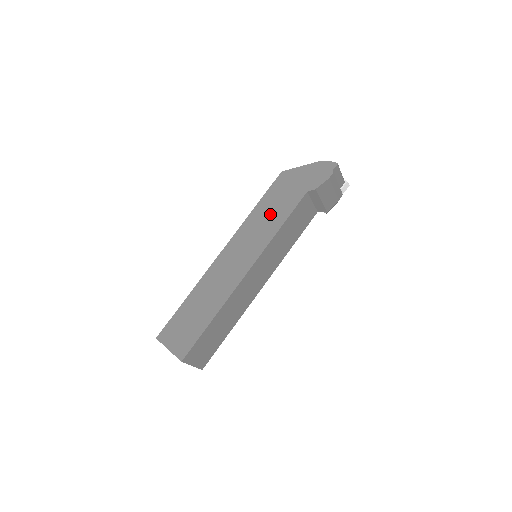
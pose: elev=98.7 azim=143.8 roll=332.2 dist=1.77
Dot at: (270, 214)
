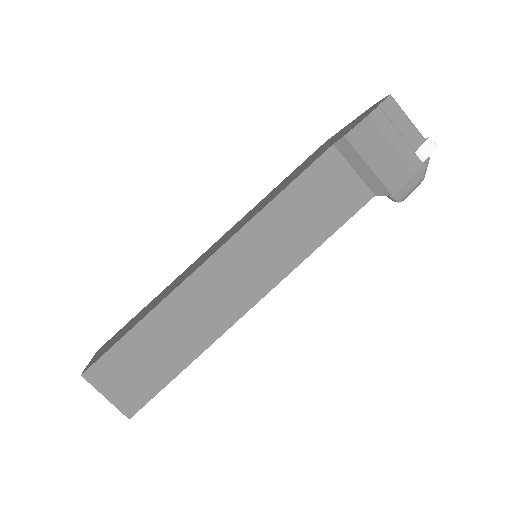
Dot at: (280, 187)
